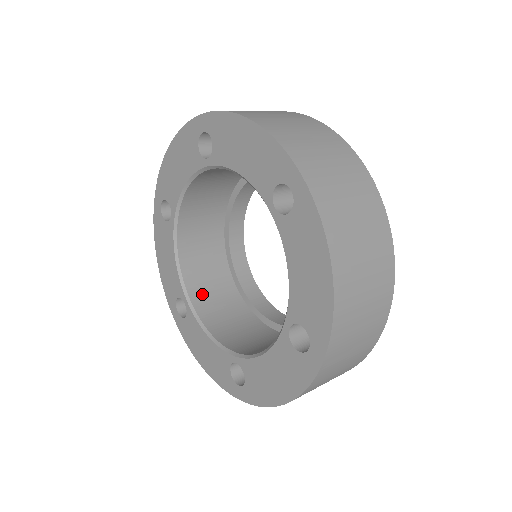
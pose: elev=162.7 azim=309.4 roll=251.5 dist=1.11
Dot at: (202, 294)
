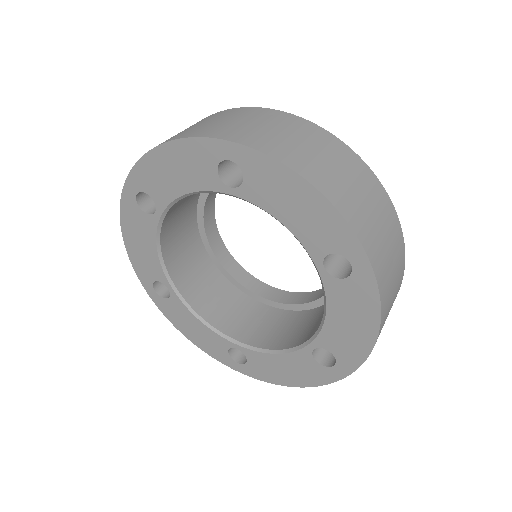
Dot at: (244, 330)
